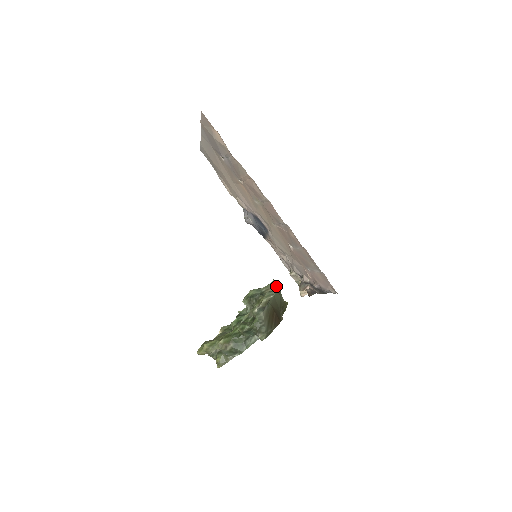
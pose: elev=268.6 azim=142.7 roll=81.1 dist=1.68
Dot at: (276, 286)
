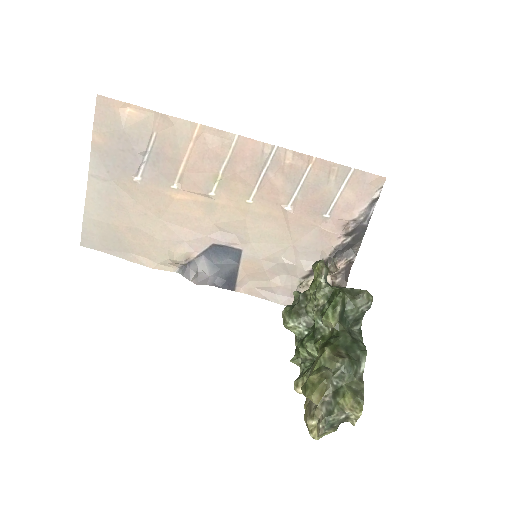
Dot at: occluded
